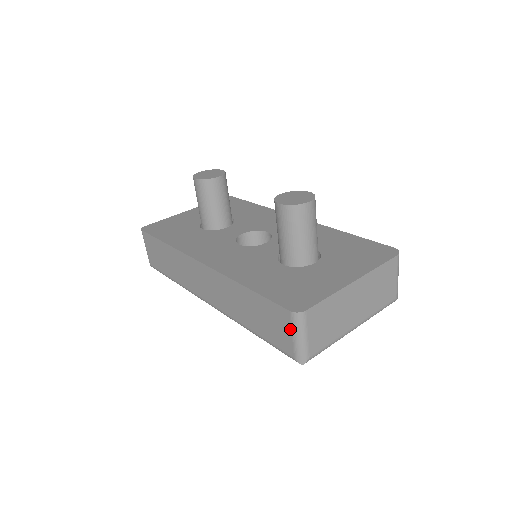
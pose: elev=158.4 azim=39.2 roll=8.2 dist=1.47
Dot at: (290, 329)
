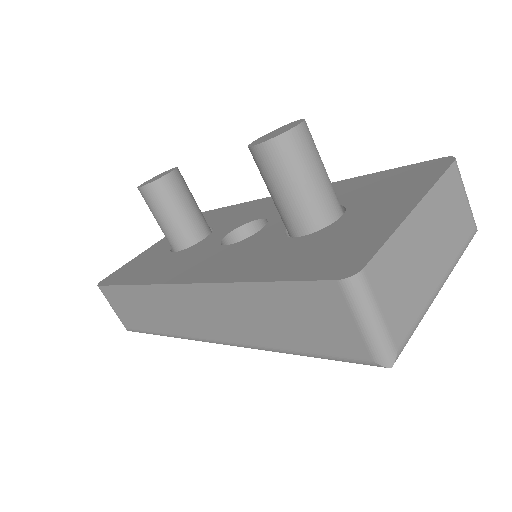
Dot at: (348, 313)
